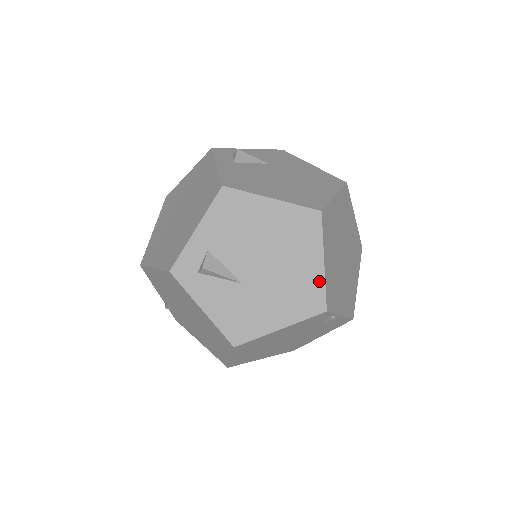
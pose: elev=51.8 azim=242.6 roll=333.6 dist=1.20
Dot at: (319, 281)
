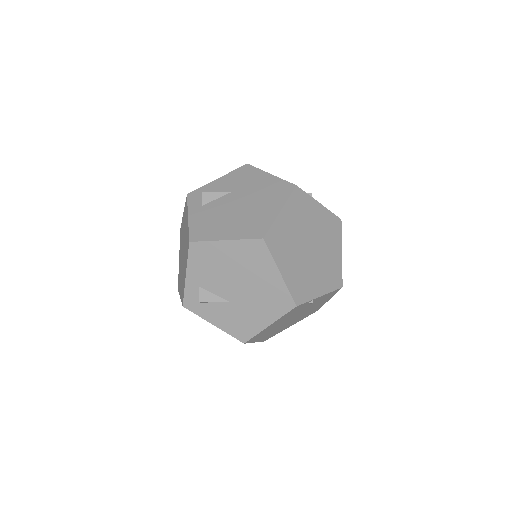
Dot at: (282, 287)
